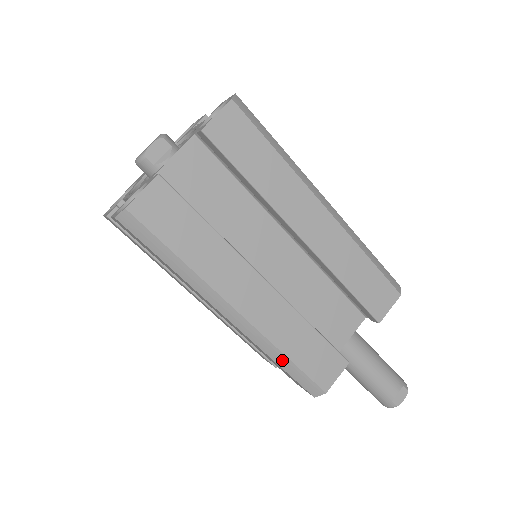
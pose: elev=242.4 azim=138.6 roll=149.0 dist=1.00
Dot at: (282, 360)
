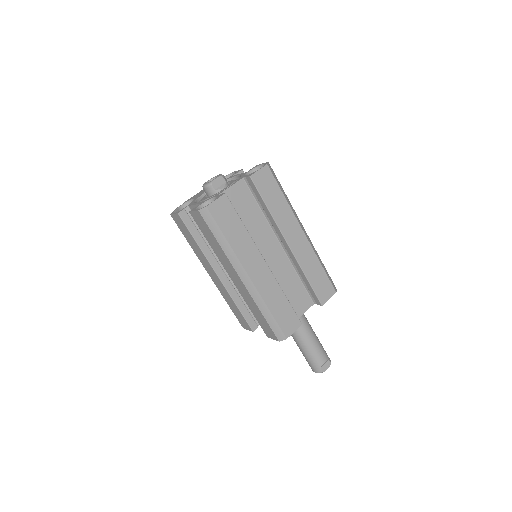
Dot at: (266, 312)
